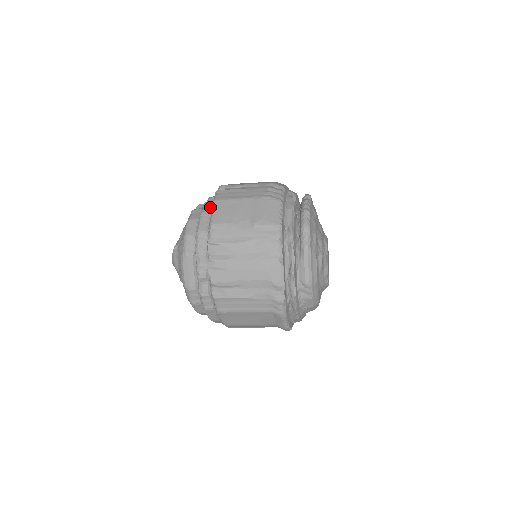
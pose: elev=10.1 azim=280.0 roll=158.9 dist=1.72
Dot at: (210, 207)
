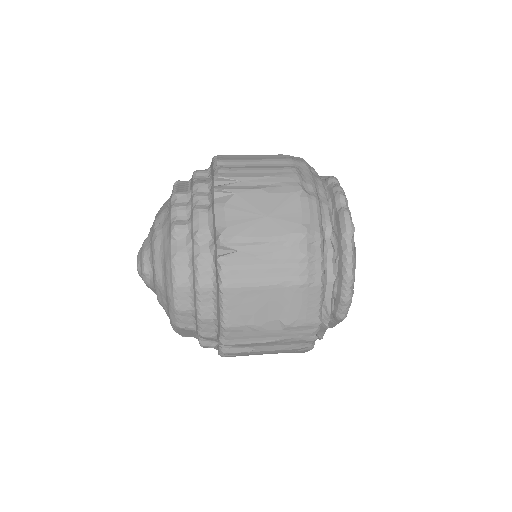
Dot at: (209, 275)
